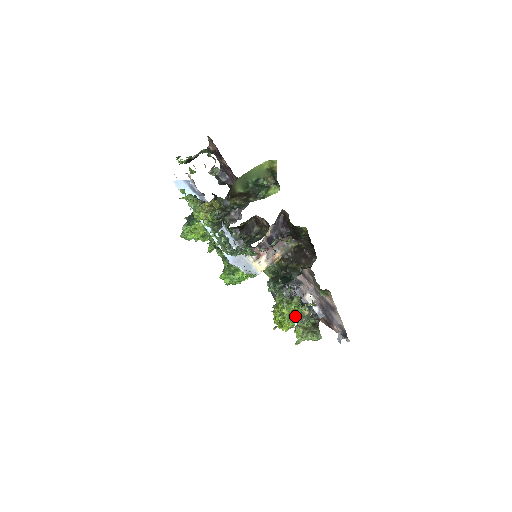
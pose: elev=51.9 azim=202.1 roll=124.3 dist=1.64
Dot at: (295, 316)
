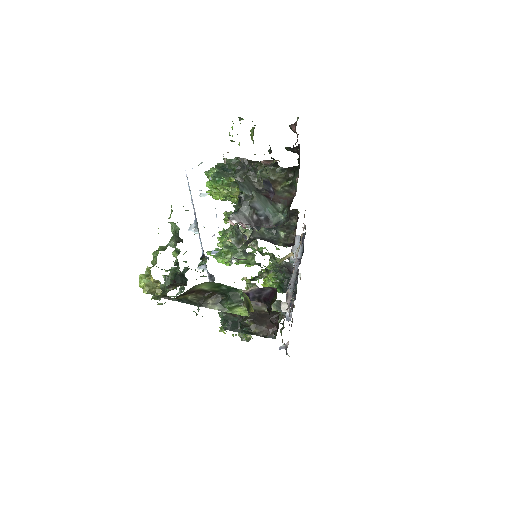
Dot at: (279, 288)
